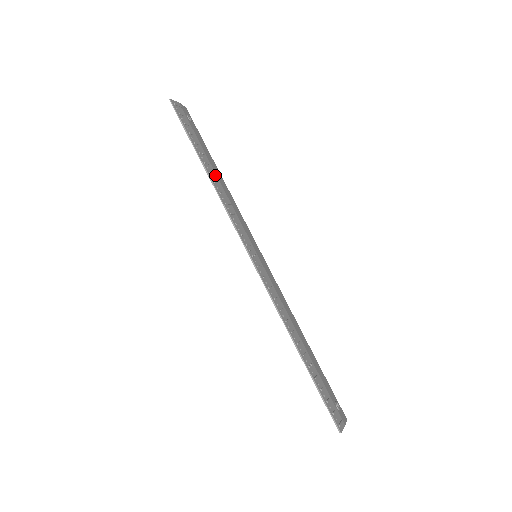
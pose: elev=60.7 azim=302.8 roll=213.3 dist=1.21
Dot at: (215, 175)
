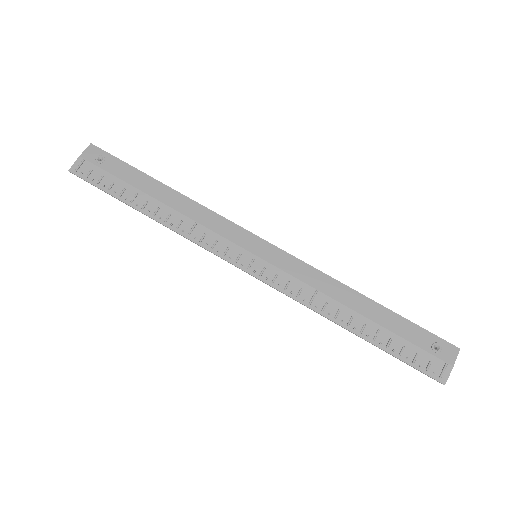
Dot at: (162, 206)
